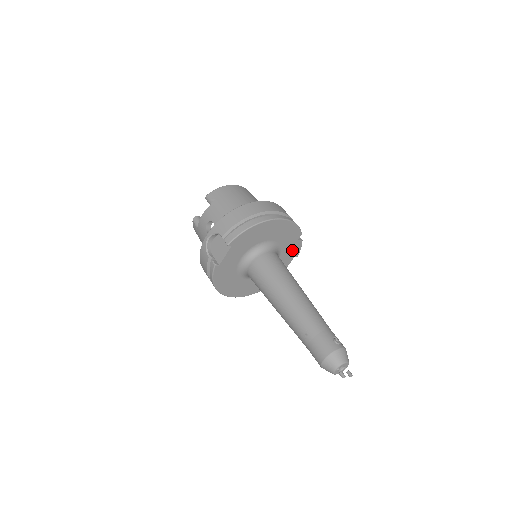
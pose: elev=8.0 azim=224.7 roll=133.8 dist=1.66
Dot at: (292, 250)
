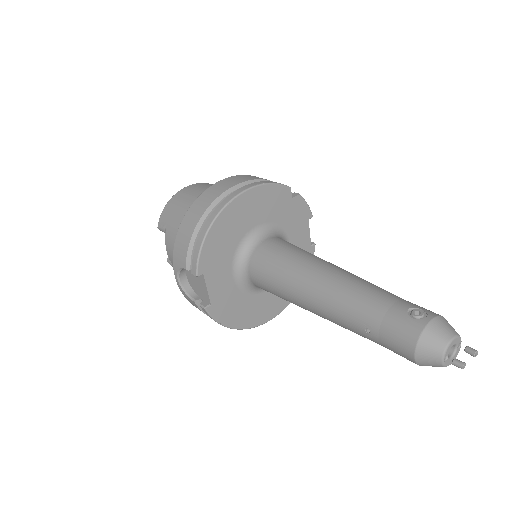
Dot at: (297, 215)
